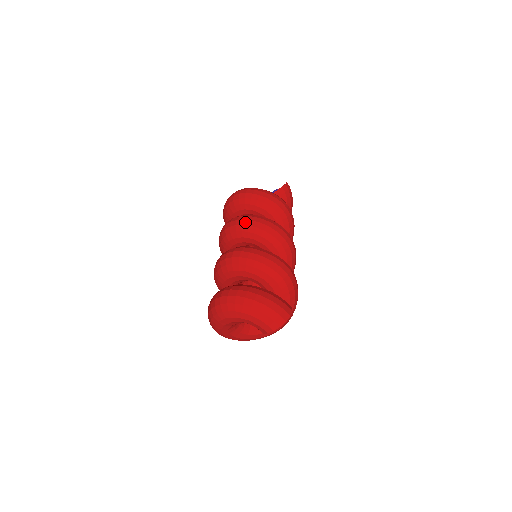
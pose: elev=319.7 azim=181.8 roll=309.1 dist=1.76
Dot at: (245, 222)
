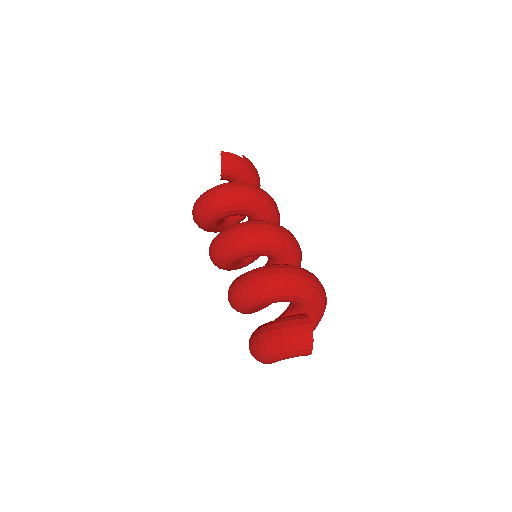
Dot at: (218, 251)
